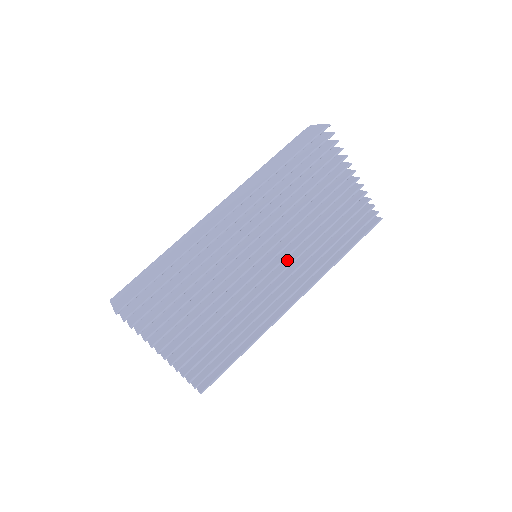
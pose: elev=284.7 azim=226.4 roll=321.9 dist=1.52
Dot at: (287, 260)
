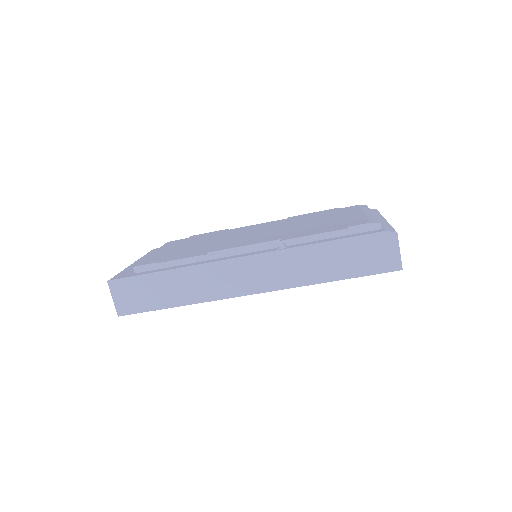
Dot at: occluded
